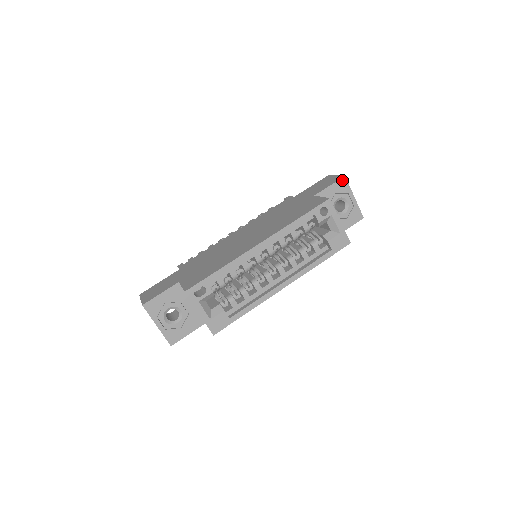
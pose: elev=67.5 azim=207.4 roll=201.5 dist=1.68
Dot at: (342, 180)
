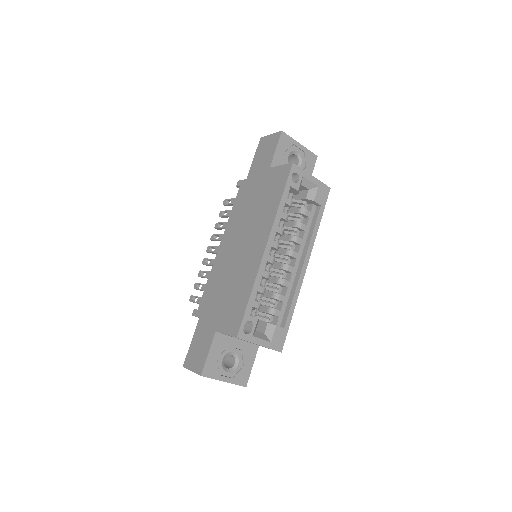
Dot at: (282, 136)
